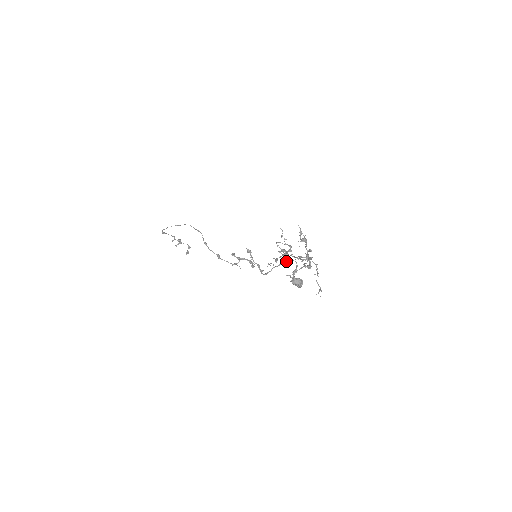
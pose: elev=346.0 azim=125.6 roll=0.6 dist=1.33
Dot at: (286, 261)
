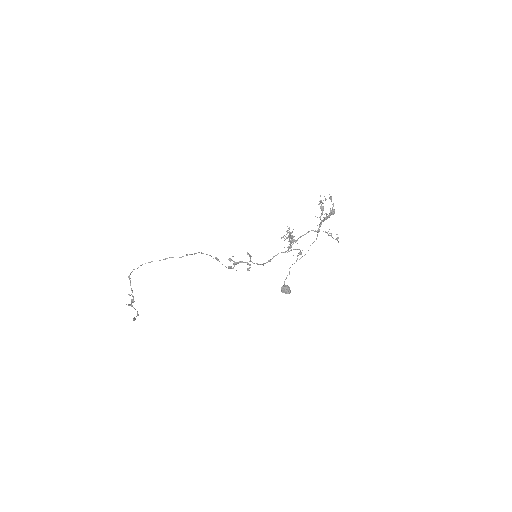
Dot at: (290, 250)
